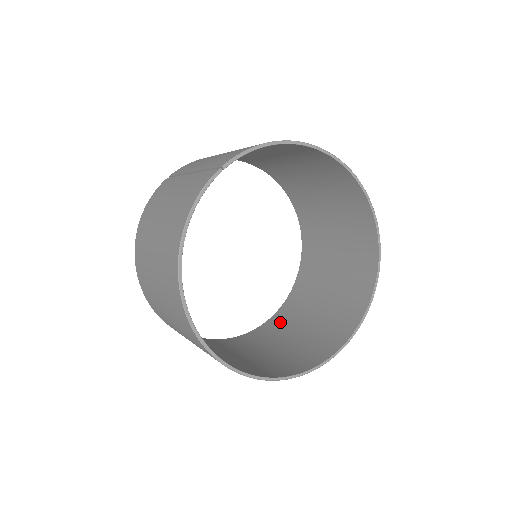
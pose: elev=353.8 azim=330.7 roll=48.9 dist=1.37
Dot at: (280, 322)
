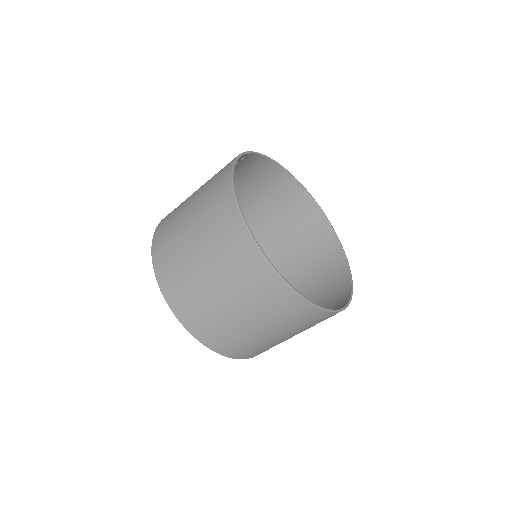
Dot at: occluded
